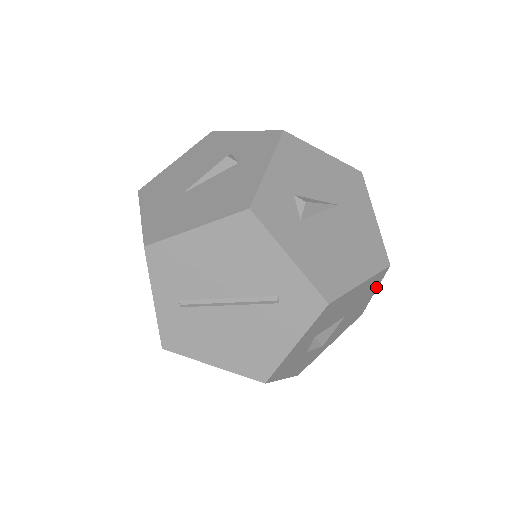
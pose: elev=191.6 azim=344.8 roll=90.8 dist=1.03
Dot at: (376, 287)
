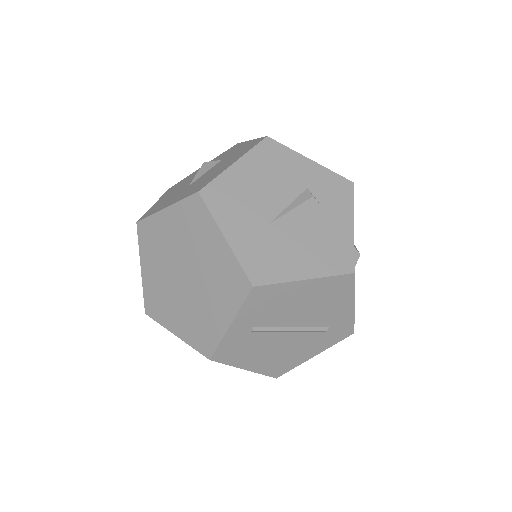
Dot at: occluded
